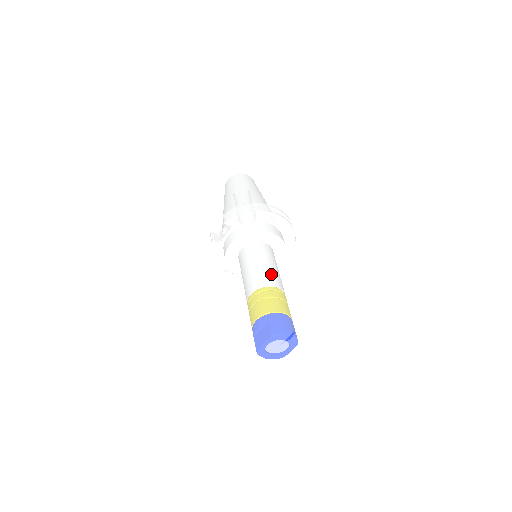
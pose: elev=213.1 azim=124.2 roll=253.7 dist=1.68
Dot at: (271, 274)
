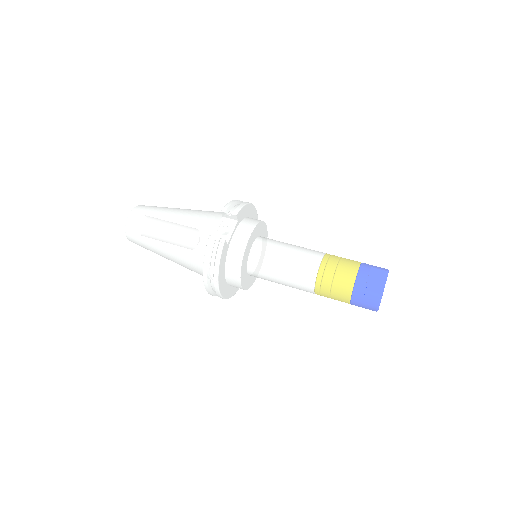
Dot at: occluded
